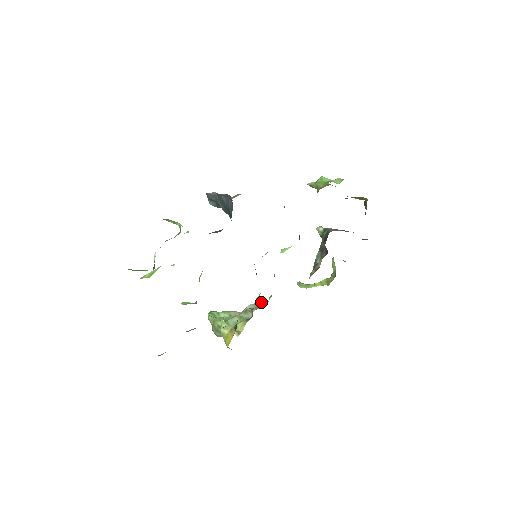
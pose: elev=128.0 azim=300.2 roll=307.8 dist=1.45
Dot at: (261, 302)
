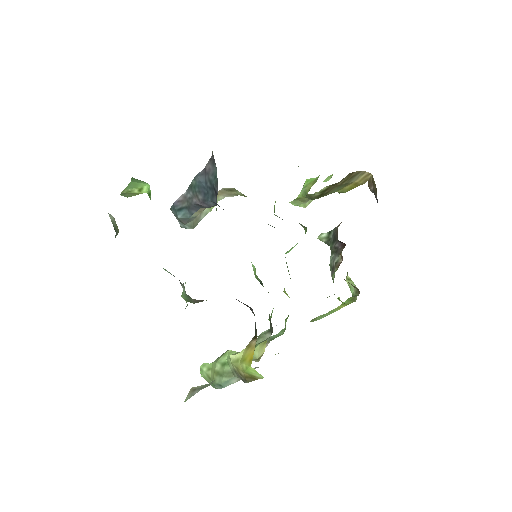
Dot at: (274, 335)
